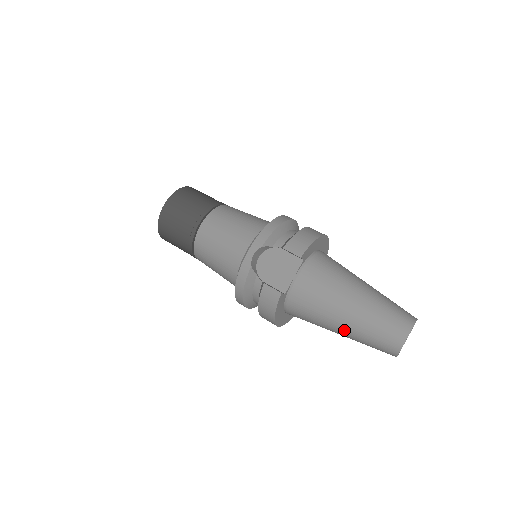
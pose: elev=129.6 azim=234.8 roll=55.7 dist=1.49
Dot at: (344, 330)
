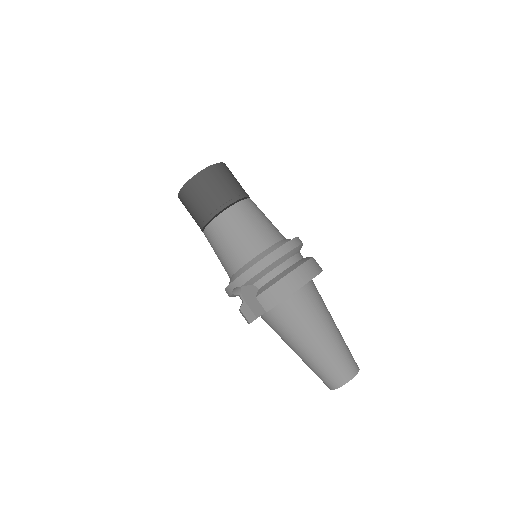
Dot at: occluded
